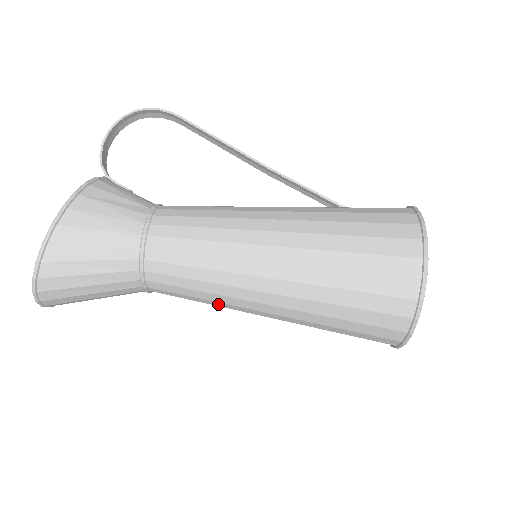
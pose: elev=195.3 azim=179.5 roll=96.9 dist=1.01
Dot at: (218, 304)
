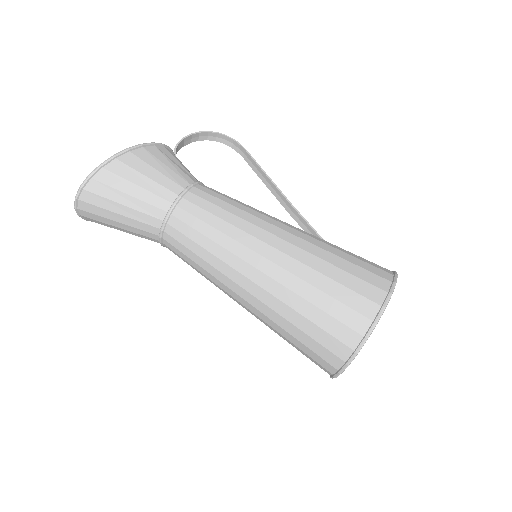
Dot at: (211, 270)
